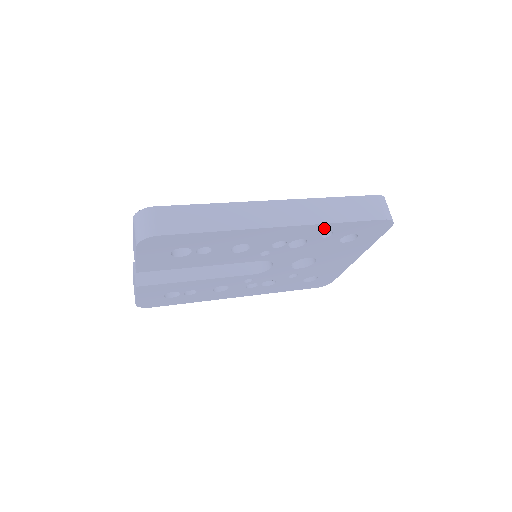
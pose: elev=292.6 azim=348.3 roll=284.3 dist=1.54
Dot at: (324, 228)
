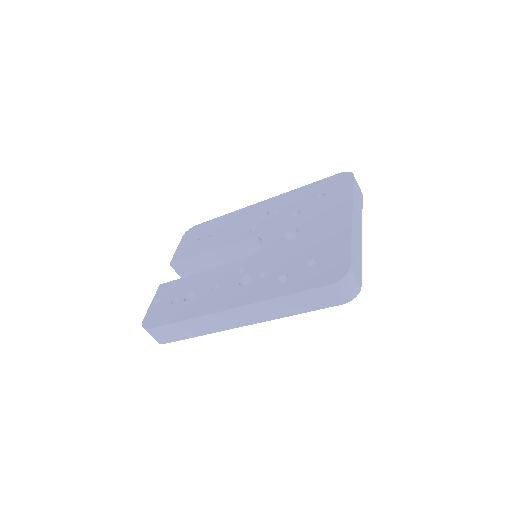
Dot at: occluded
